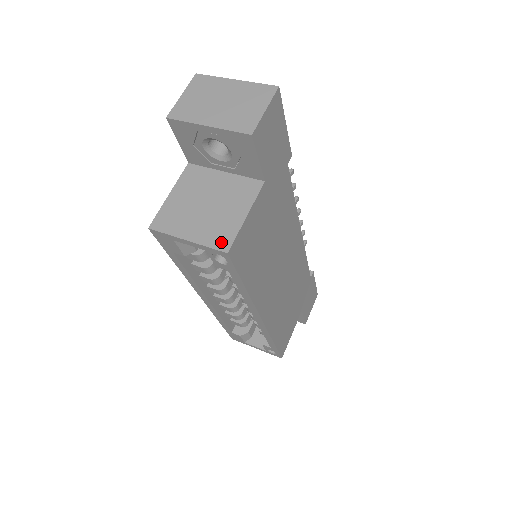
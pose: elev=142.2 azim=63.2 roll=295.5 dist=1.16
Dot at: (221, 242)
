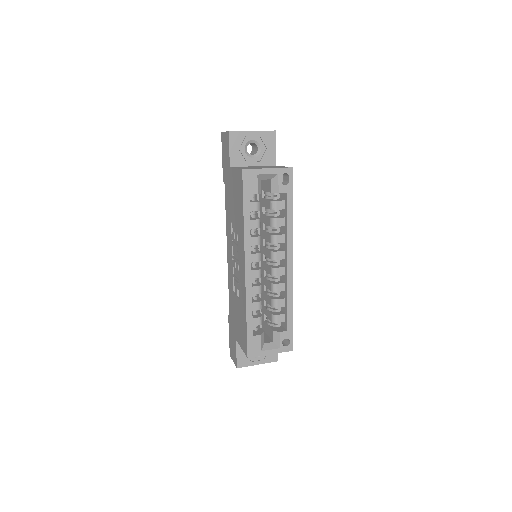
Dot at: (285, 167)
